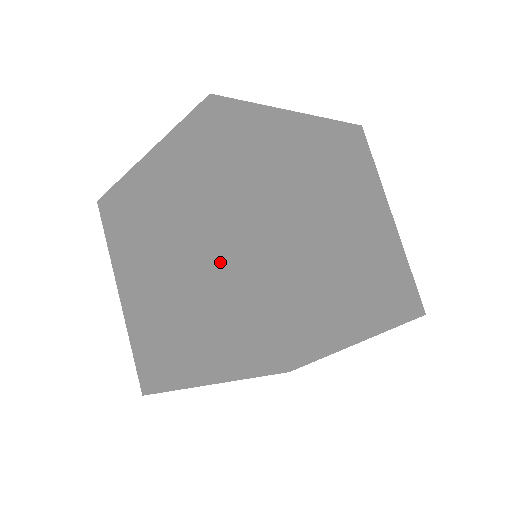
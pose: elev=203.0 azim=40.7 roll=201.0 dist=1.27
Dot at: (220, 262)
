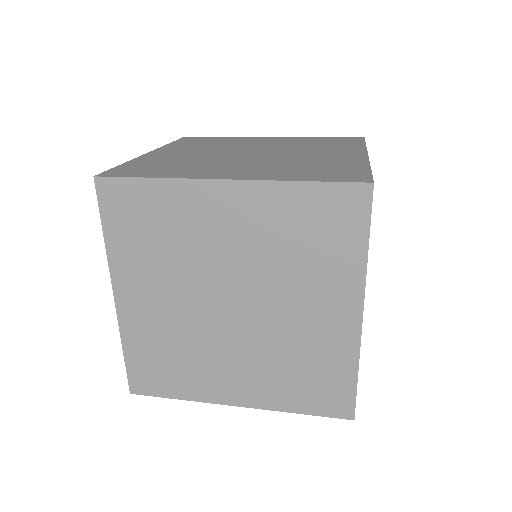
Dot at: (312, 328)
